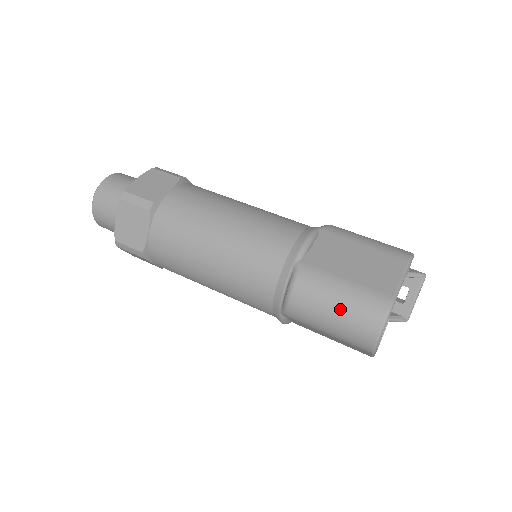
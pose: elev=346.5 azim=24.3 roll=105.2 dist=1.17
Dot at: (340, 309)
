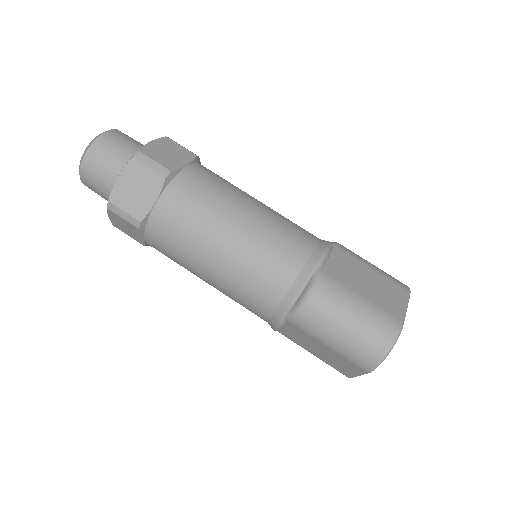
Dot at: (354, 323)
